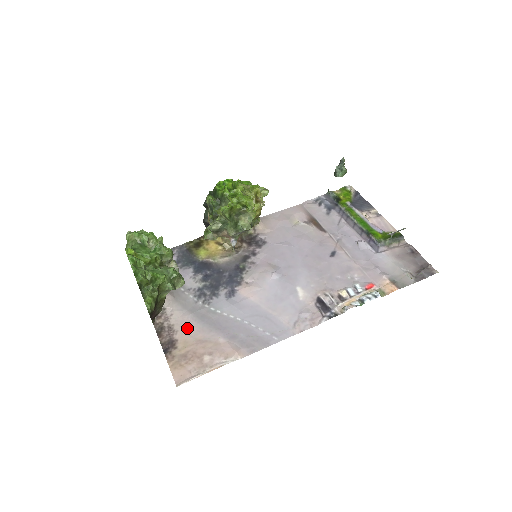
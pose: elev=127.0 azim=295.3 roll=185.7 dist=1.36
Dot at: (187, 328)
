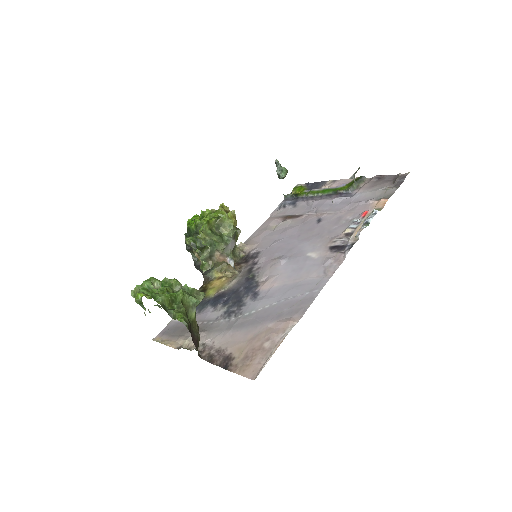
Dot at: (234, 340)
